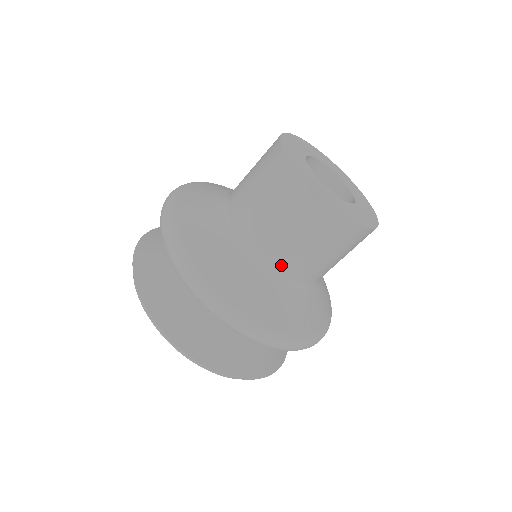
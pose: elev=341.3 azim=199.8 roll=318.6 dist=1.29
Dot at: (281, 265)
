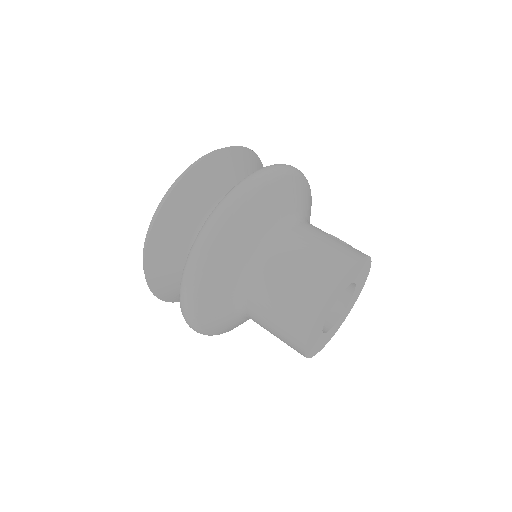
Dot at: (249, 316)
